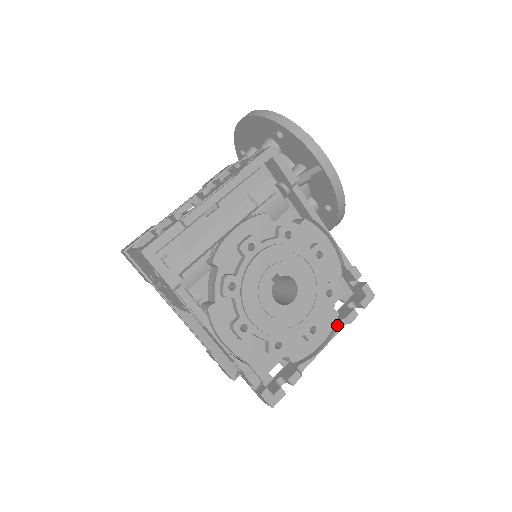
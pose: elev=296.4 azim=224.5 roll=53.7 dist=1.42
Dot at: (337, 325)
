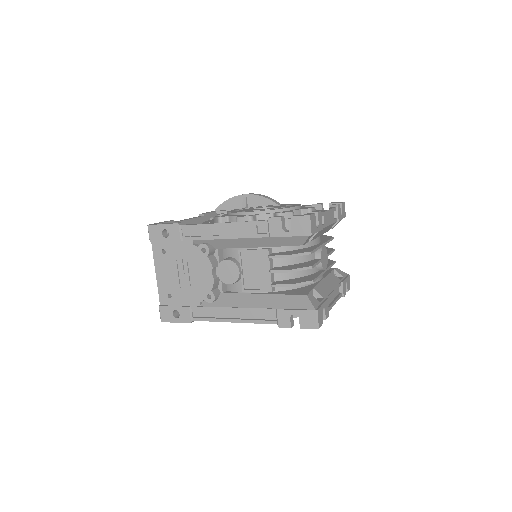
Dot at: occluded
